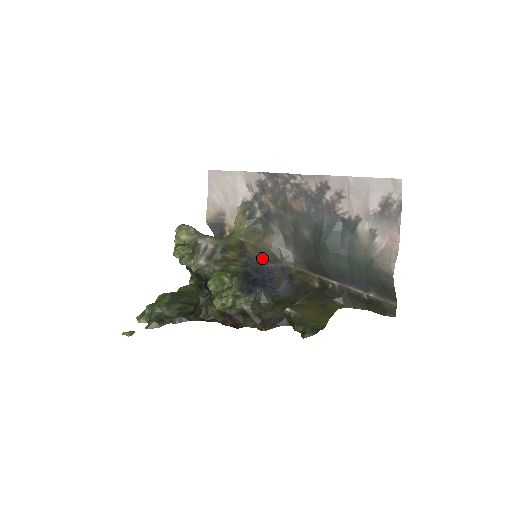
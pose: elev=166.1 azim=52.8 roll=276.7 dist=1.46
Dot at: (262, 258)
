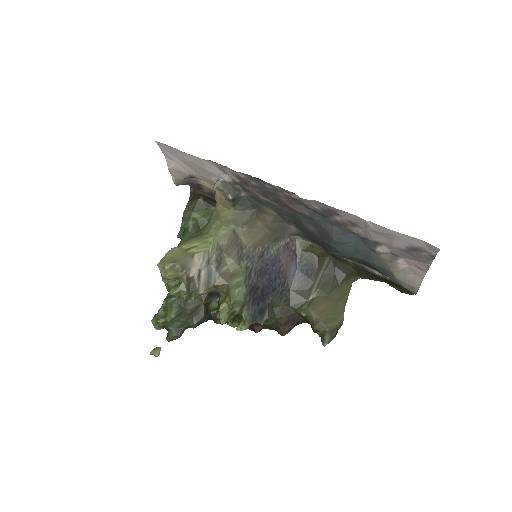
Dot at: (262, 246)
